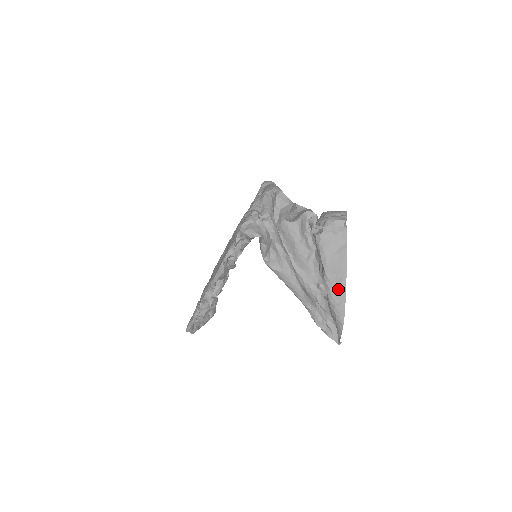
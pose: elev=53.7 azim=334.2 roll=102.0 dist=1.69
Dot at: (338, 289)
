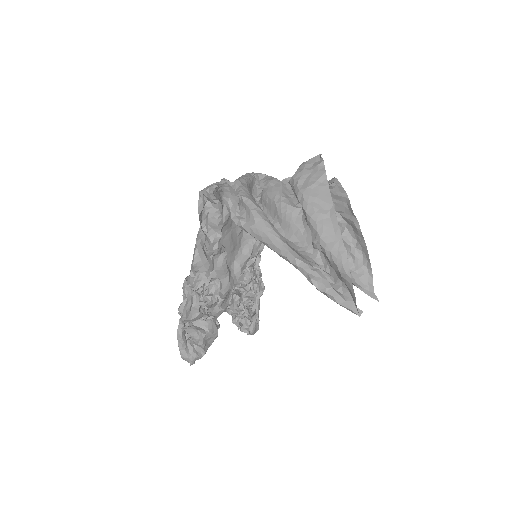
Dot at: (328, 228)
